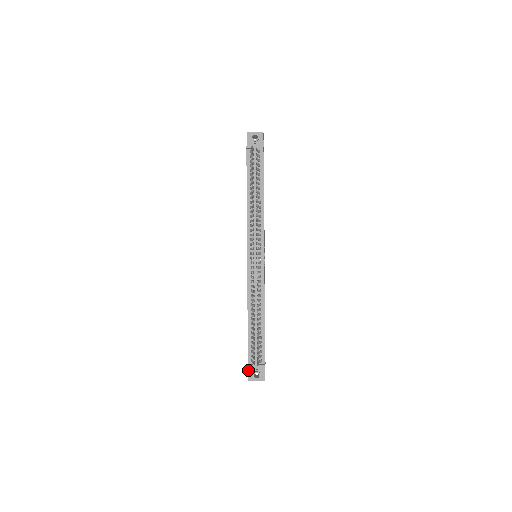
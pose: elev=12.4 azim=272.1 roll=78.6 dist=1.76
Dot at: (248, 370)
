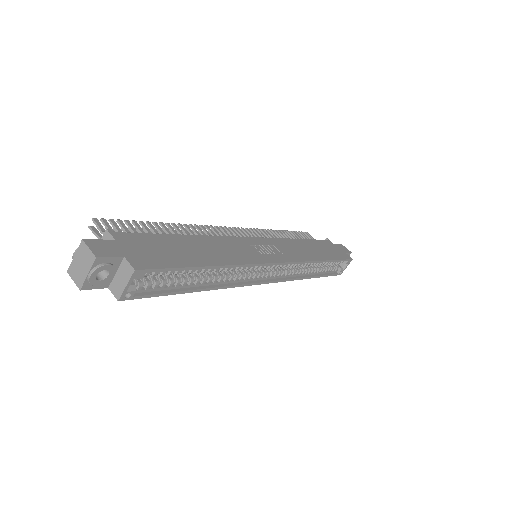
Dot at: occluded
